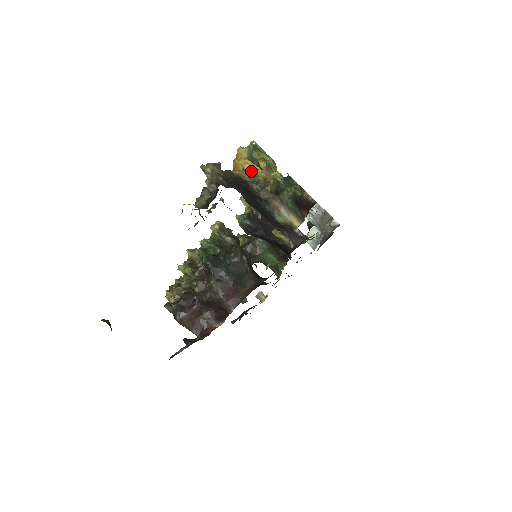
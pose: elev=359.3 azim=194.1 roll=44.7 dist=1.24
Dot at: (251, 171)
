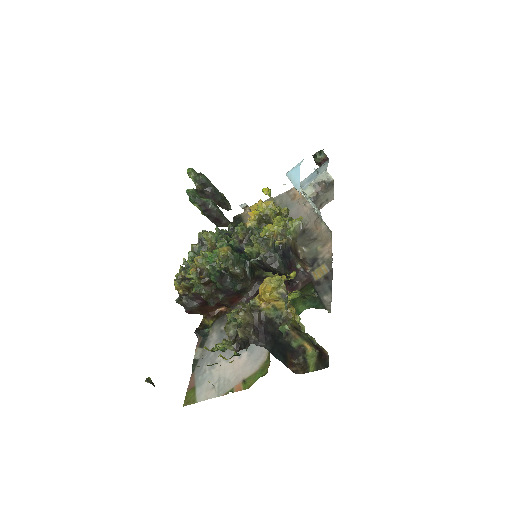
Dot at: (276, 305)
